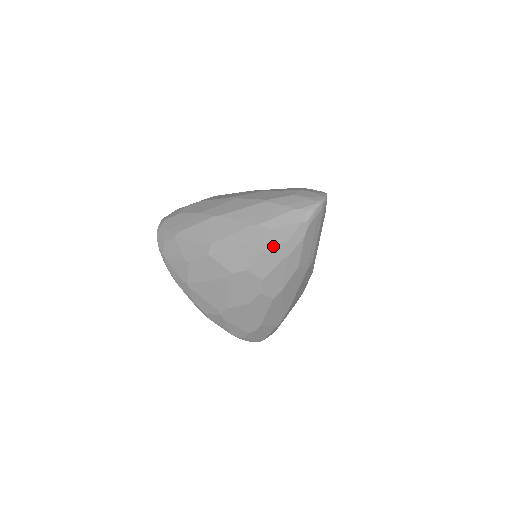
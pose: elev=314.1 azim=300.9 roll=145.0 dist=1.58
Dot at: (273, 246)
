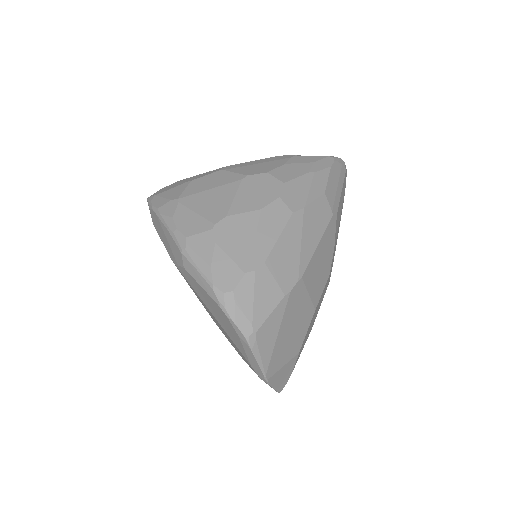
Dot at: (299, 163)
